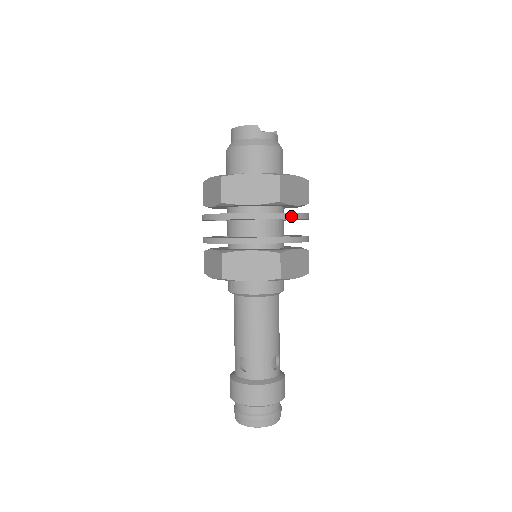
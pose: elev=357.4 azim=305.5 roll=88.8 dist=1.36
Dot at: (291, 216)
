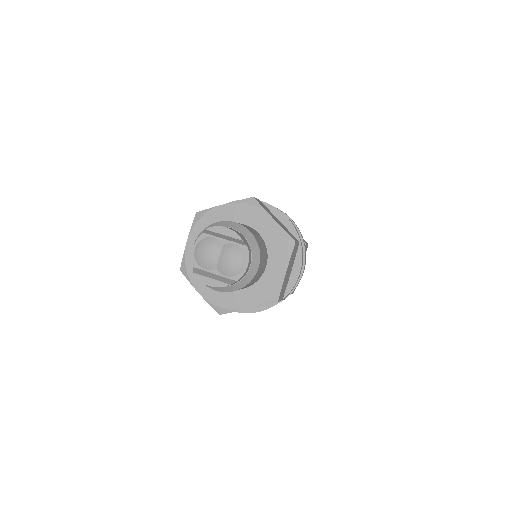
Dot at: occluded
